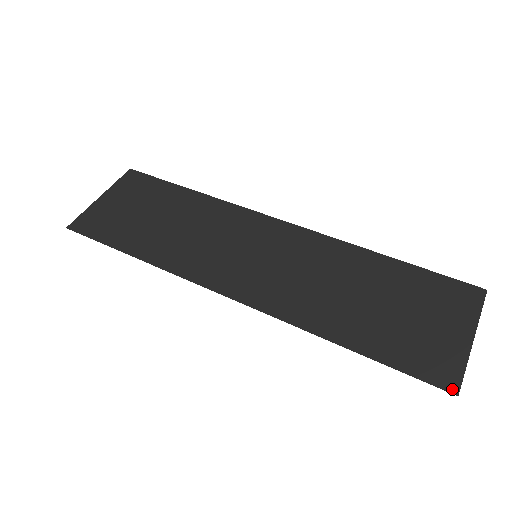
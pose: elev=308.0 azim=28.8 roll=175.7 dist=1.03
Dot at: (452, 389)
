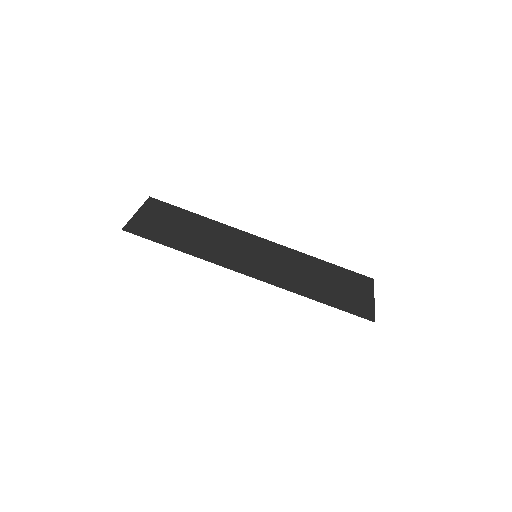
Dot at: (372, 319)
